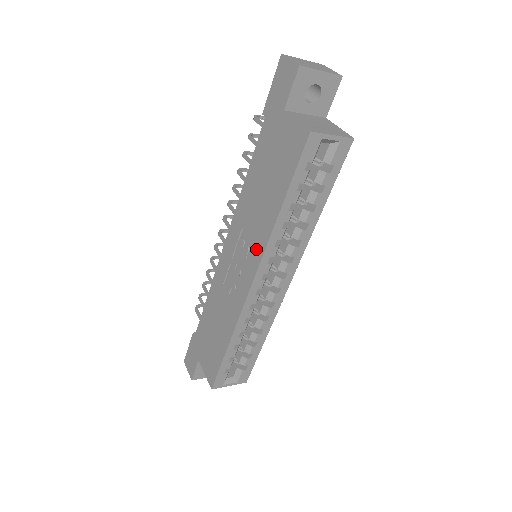
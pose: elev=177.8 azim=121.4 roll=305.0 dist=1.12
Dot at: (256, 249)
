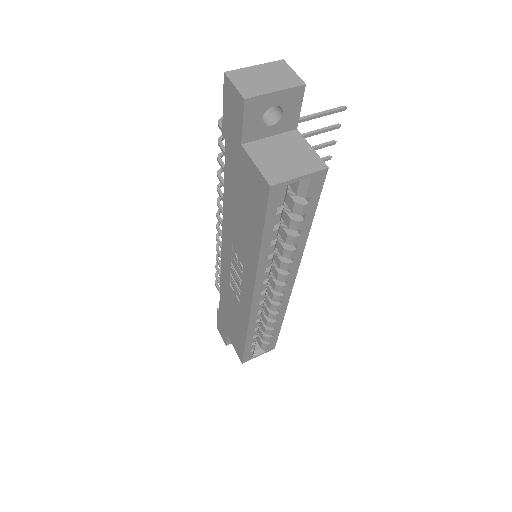
Dot at: (248, 272)
